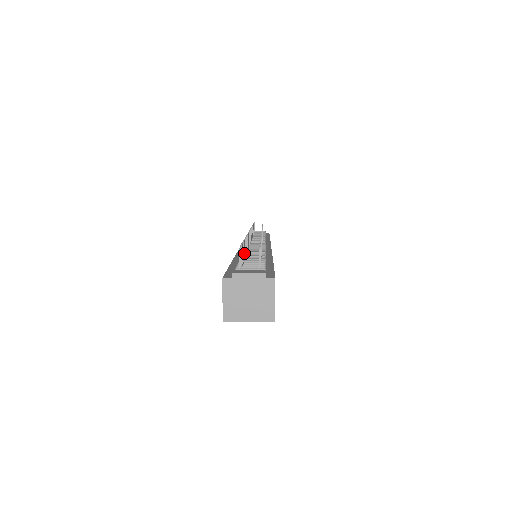
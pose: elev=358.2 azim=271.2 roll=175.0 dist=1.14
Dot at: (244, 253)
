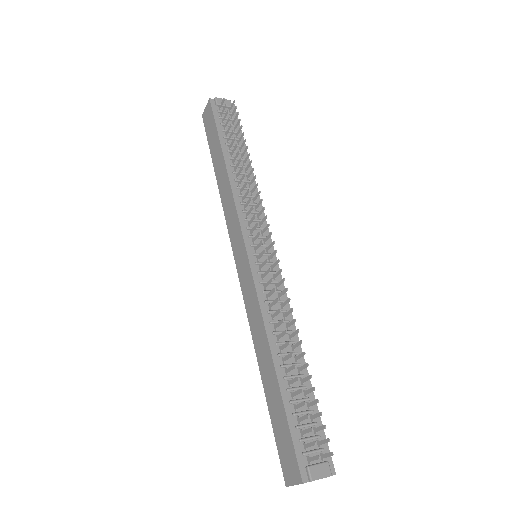
Dot at: (293, 383)
